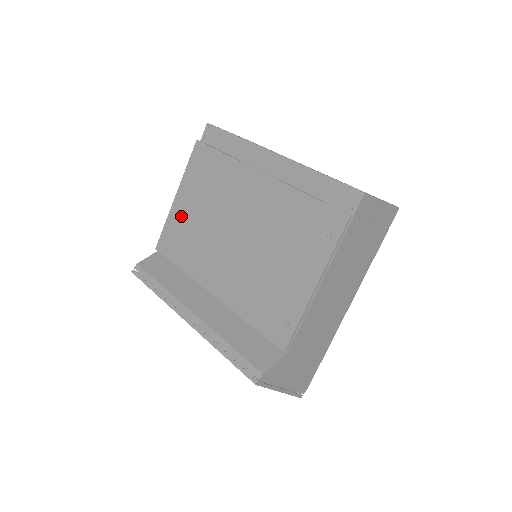
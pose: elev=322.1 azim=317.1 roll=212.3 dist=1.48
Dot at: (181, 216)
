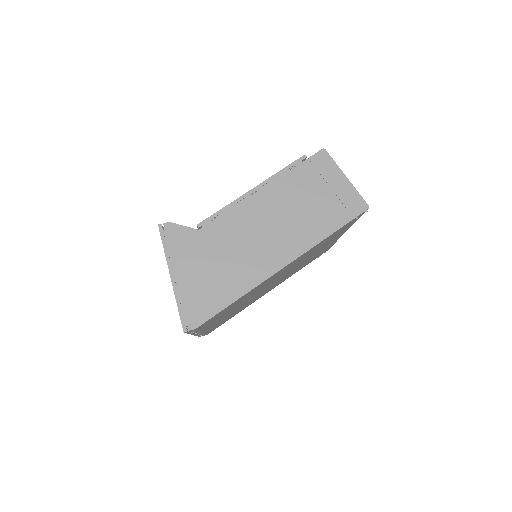
Dot at: occluded
